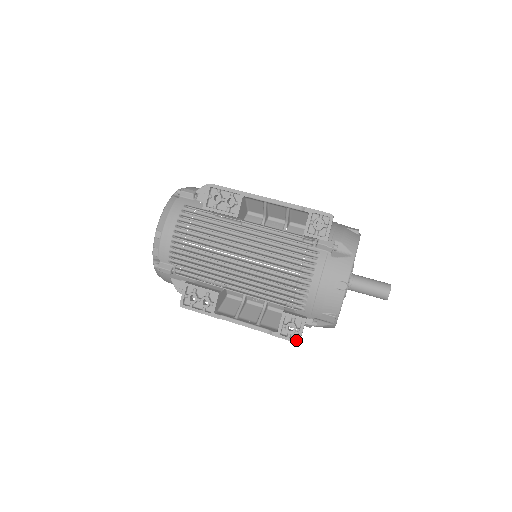
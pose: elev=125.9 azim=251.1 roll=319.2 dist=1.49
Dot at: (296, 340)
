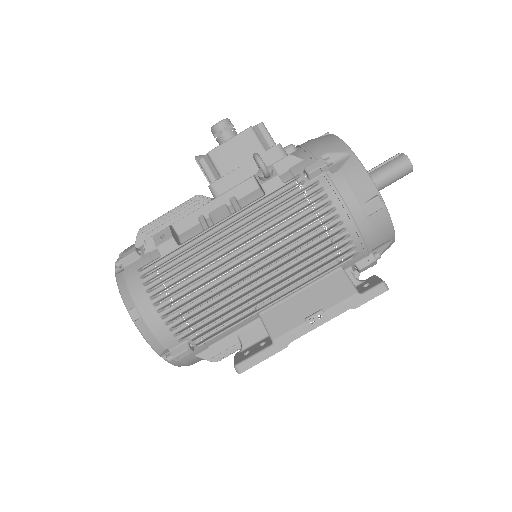
Dot at: occluded
